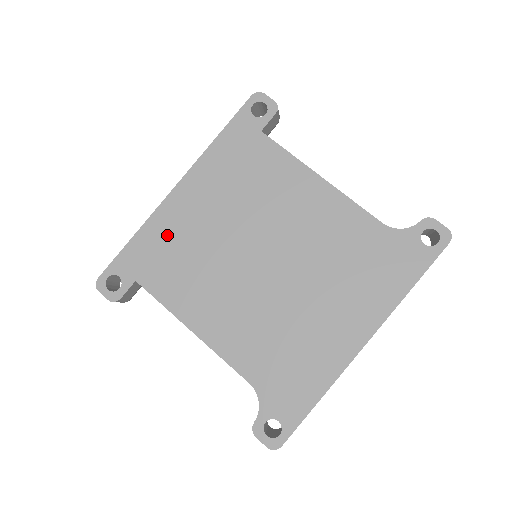
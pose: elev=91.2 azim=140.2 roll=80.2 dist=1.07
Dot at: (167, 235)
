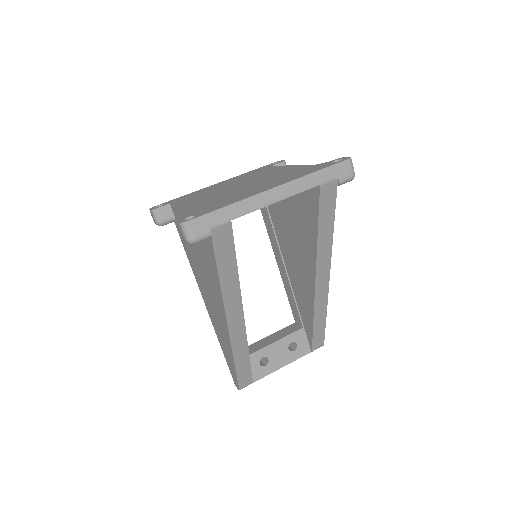
Dot at: (199, 192)
